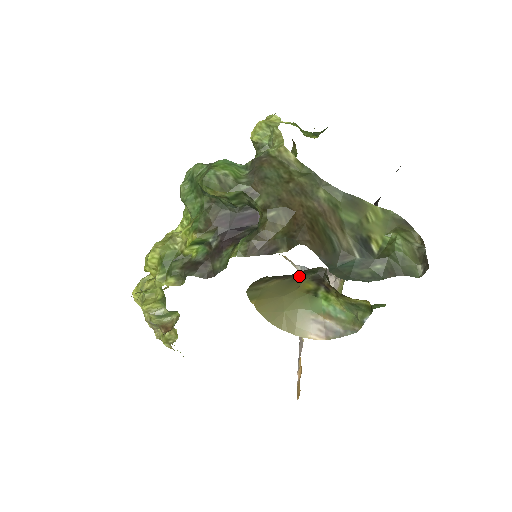
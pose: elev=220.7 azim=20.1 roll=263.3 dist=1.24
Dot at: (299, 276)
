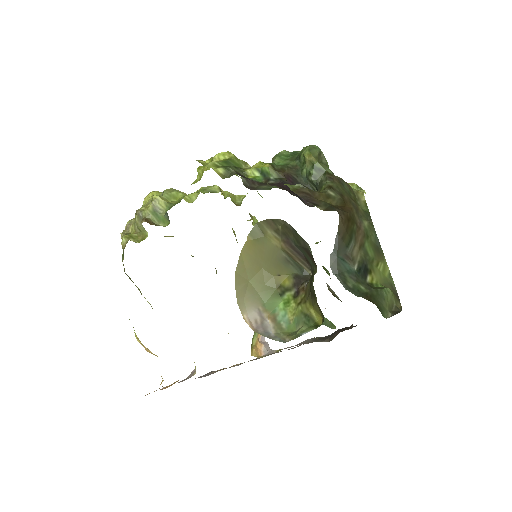
Dot at: (291, 262)
